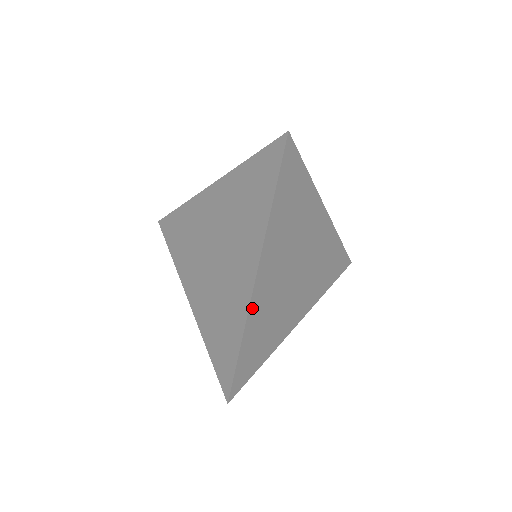
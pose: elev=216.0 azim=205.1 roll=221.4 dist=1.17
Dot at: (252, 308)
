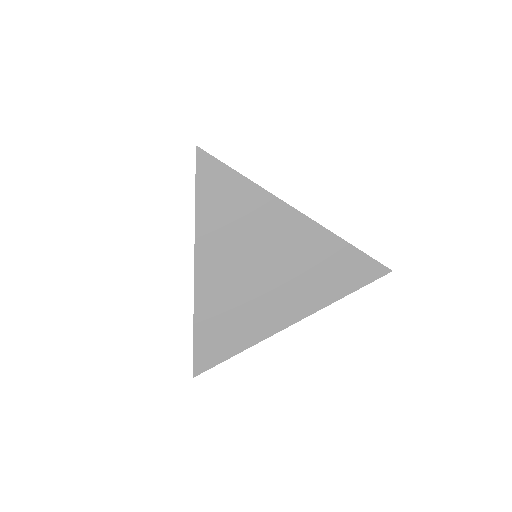
Dot at: (199, 300)
